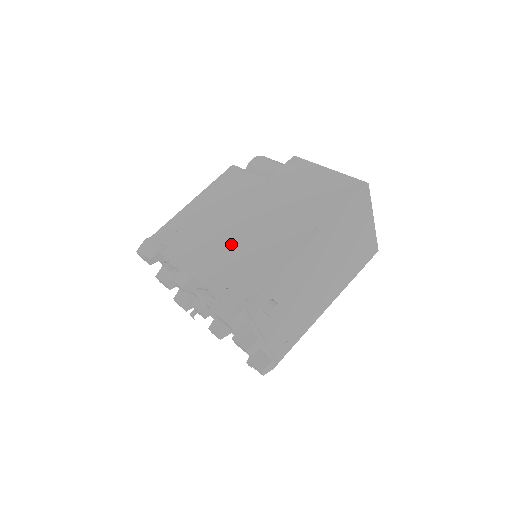
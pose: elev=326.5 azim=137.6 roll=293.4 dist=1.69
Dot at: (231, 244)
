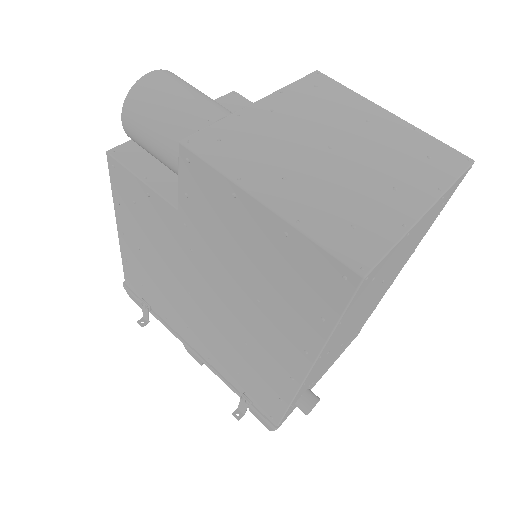
Dot at: (210, 331)
